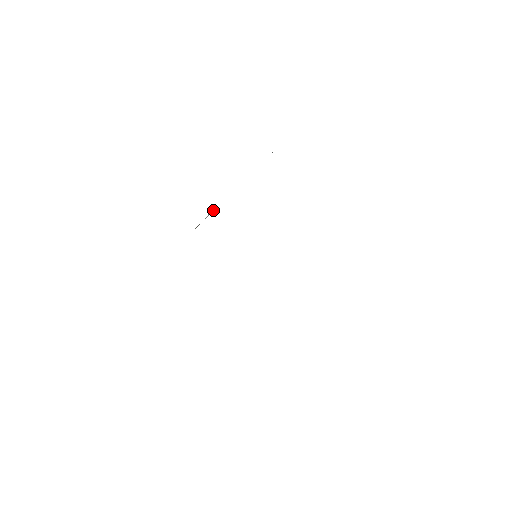
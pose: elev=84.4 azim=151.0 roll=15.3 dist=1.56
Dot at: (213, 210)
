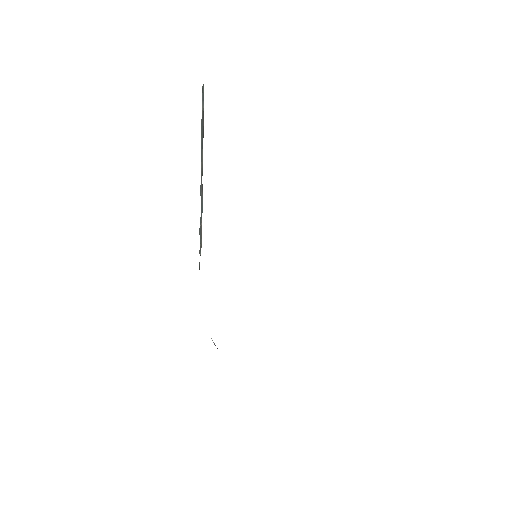
Dot at: occluded
